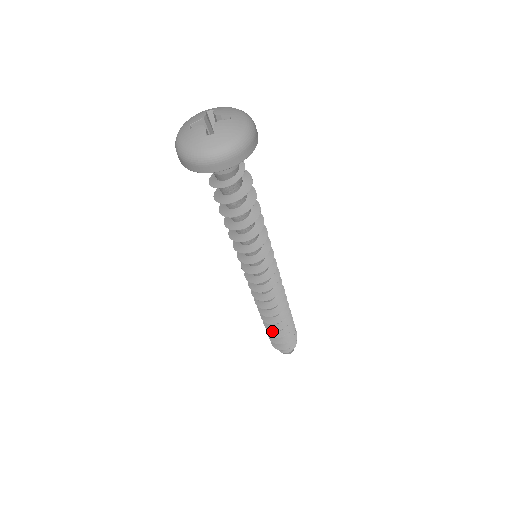
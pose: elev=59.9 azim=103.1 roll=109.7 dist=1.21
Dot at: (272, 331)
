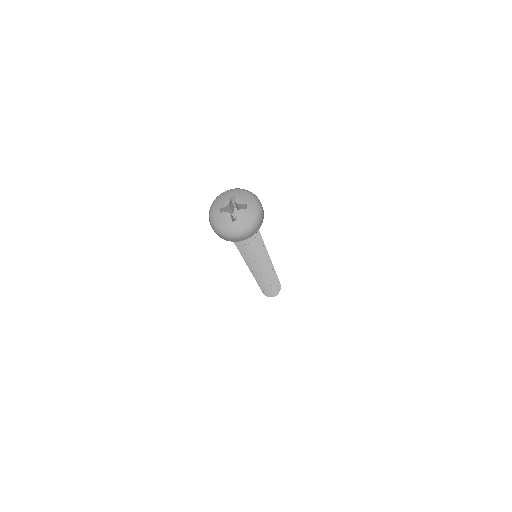
Dot at: occluded
